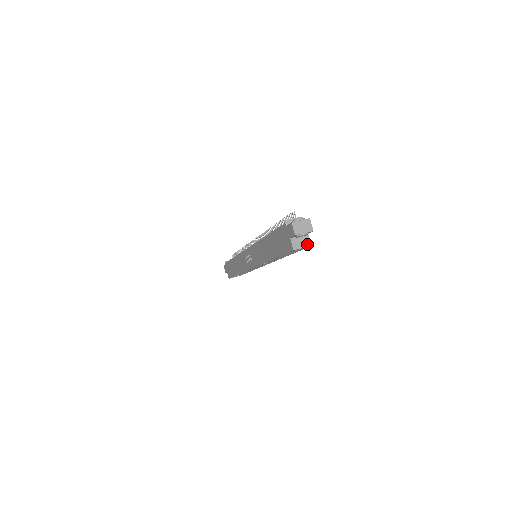
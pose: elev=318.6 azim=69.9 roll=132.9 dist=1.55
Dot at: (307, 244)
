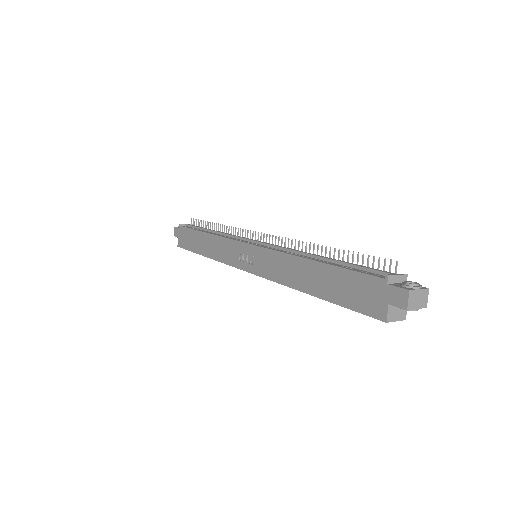
Dot at: (403, 316)
